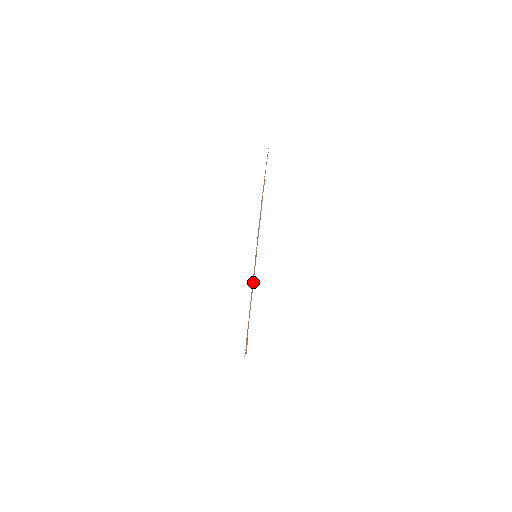
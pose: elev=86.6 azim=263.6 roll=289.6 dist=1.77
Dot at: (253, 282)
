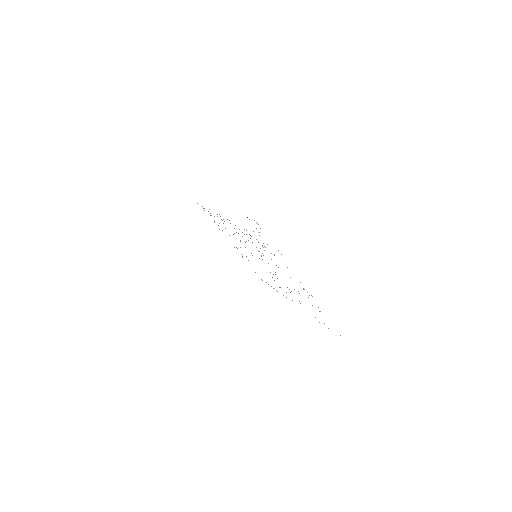
Dot at: occluded
